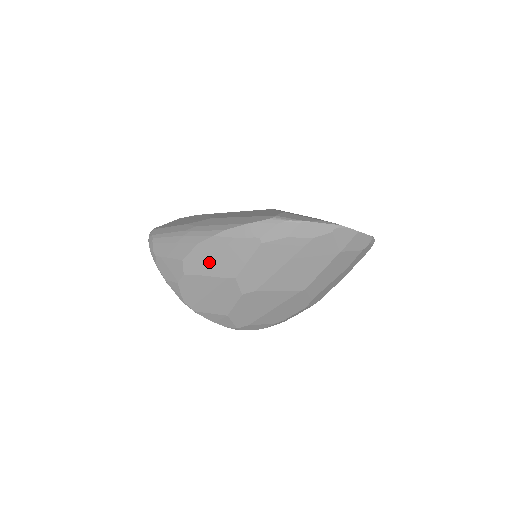
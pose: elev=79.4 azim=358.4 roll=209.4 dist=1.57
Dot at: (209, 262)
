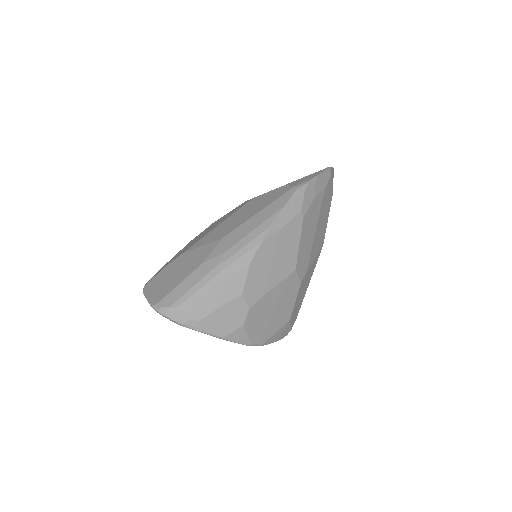
Dot at: (268, 273)
